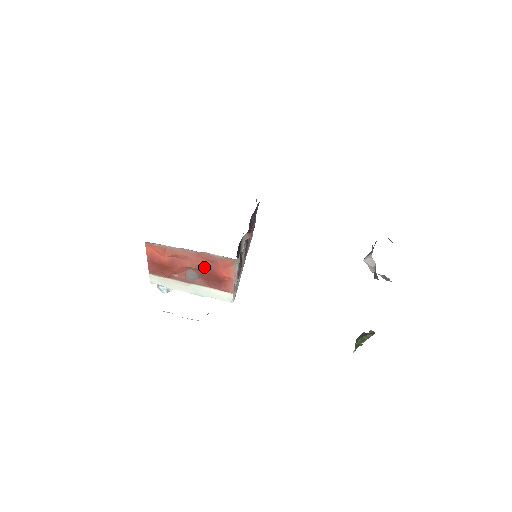
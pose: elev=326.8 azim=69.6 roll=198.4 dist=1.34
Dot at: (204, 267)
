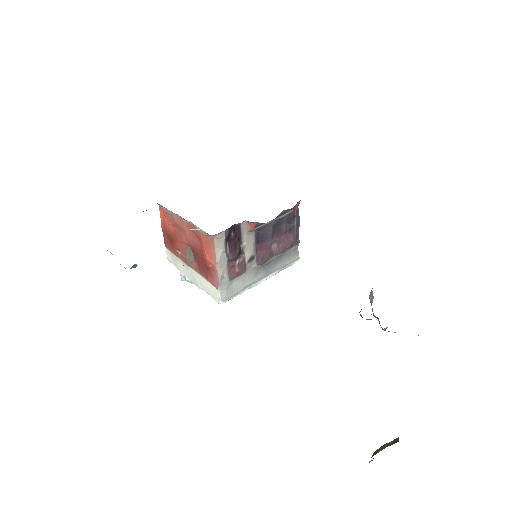
Dot at: (194, 244)
